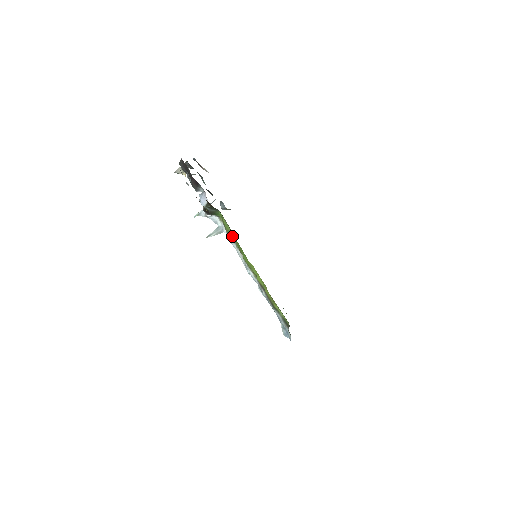
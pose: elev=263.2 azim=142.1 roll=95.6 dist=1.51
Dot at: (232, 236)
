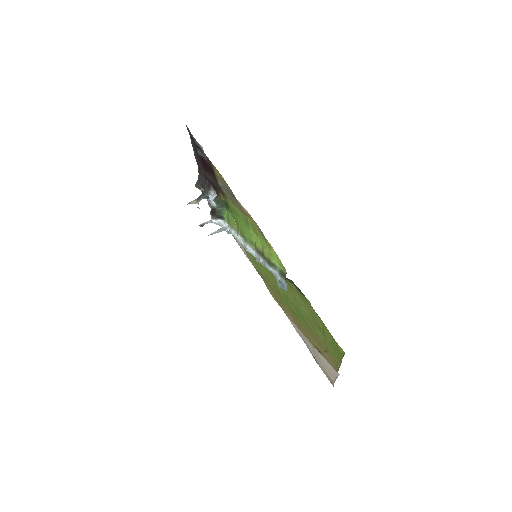
Dot at: (235, 226)
